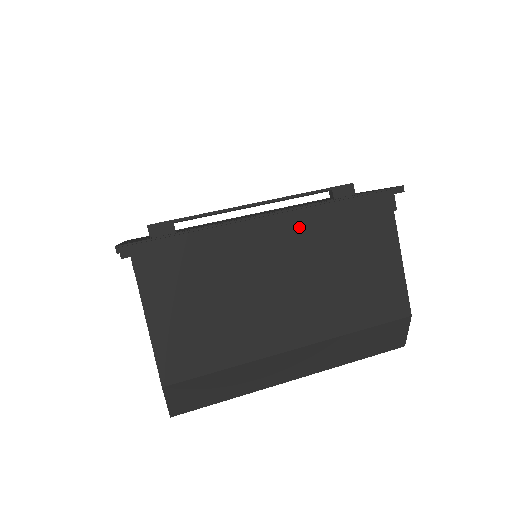
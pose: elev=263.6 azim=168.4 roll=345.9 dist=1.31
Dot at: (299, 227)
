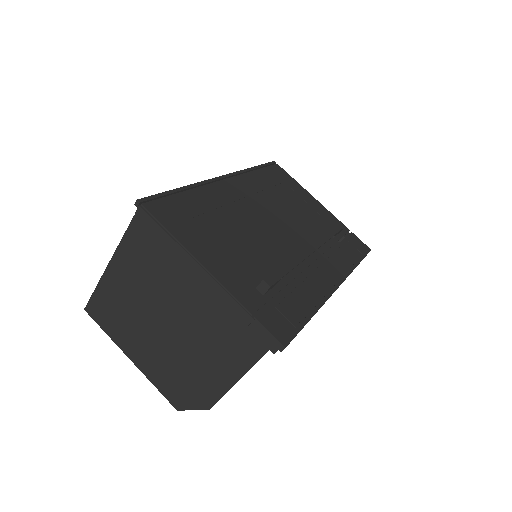
Dot at: occluded
